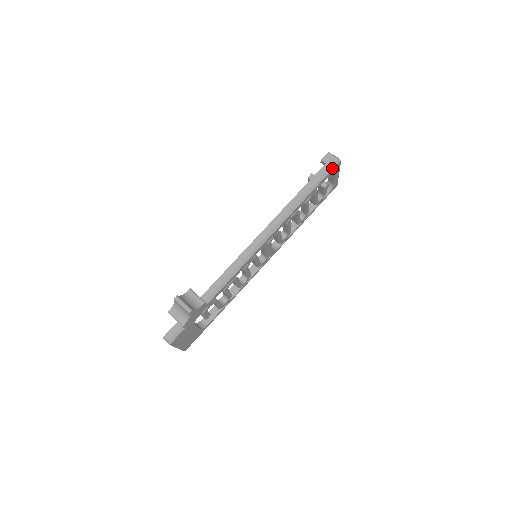
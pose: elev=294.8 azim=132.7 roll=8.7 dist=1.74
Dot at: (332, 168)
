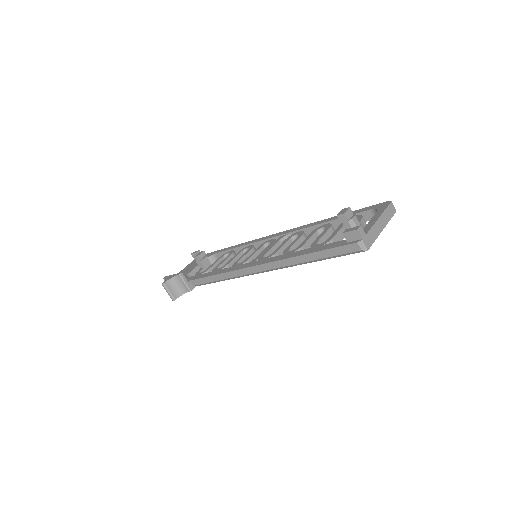
Dot at: (350, 253)
